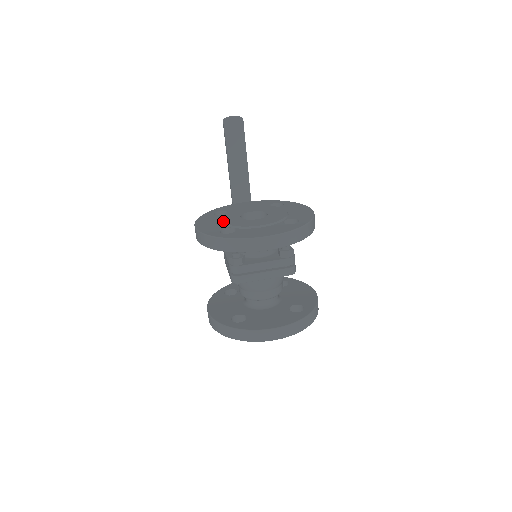
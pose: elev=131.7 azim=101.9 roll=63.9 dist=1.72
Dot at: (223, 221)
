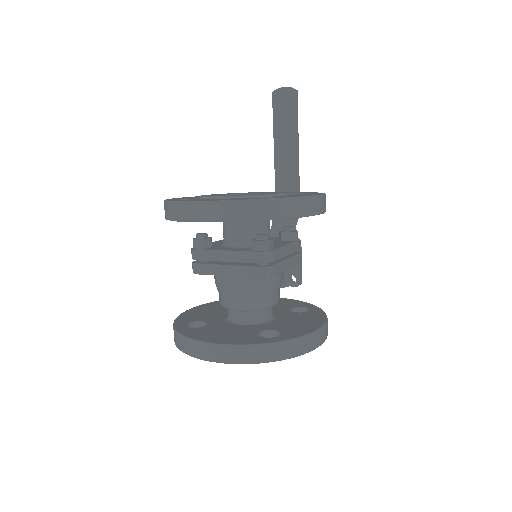
Dot at: occluded
